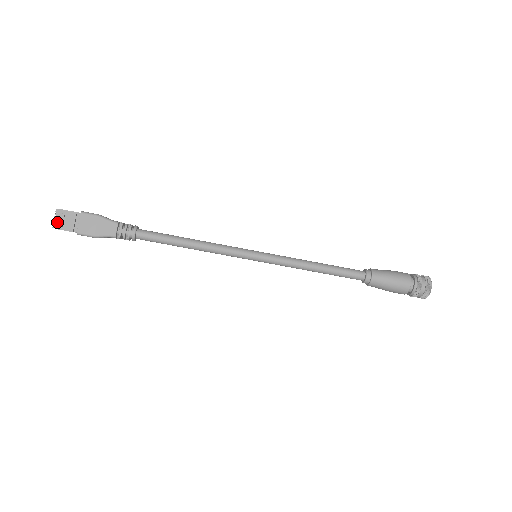
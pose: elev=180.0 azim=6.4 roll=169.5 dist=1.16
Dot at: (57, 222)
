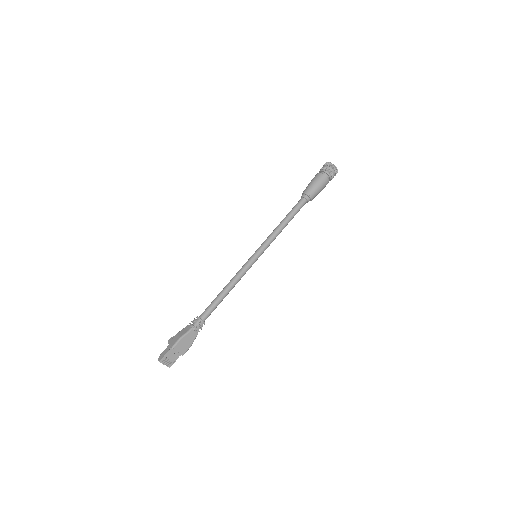
Dot at: (168, 364)
